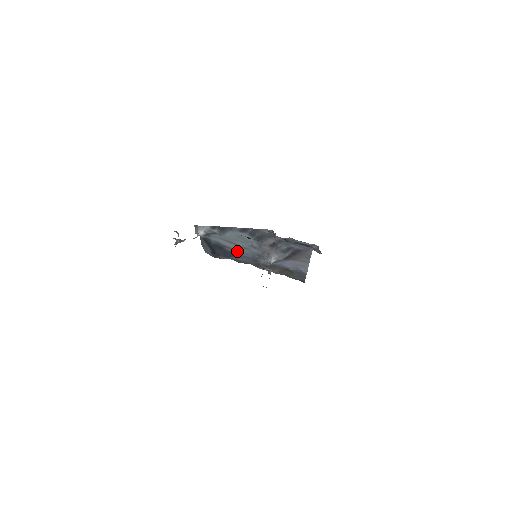
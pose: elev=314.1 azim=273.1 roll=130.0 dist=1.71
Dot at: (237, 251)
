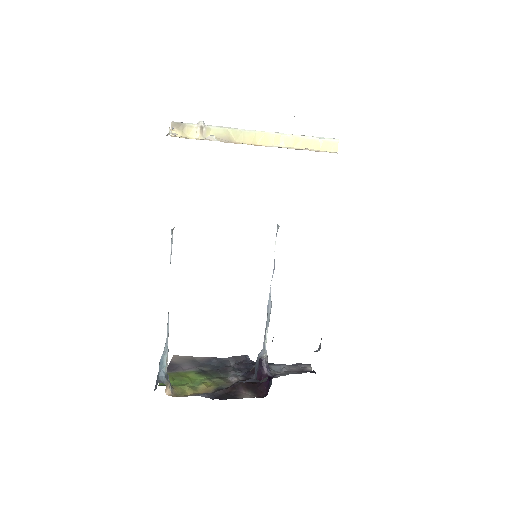
Dot at: occluded
